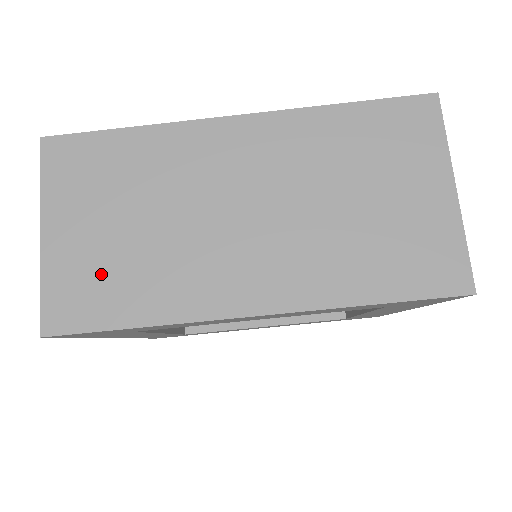
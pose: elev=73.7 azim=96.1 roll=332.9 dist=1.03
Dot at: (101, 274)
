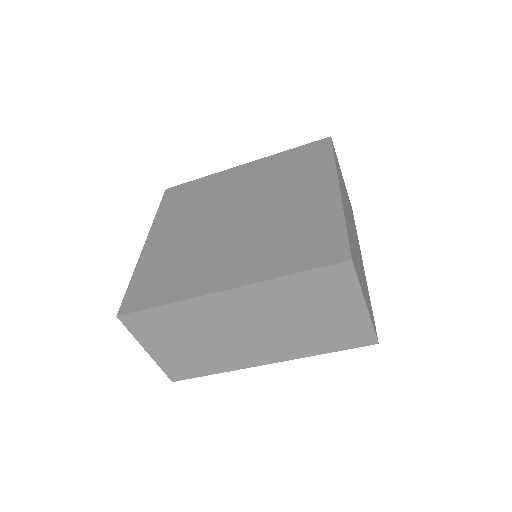
Dot at: (187, 361)
